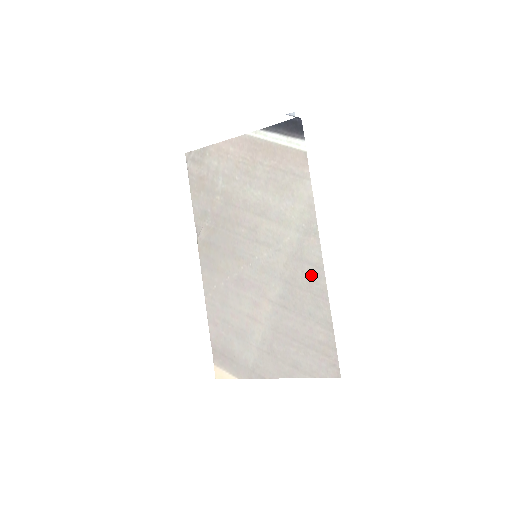
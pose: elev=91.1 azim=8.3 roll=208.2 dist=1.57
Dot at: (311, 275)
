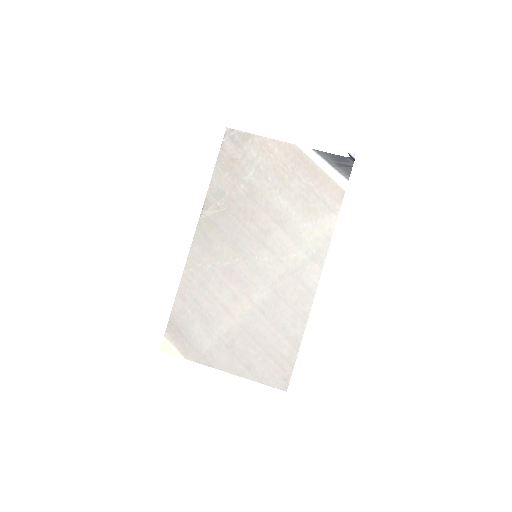
Dot at: (301, 295)
